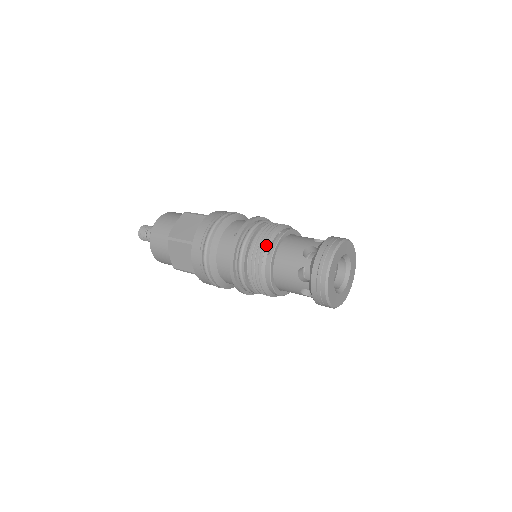
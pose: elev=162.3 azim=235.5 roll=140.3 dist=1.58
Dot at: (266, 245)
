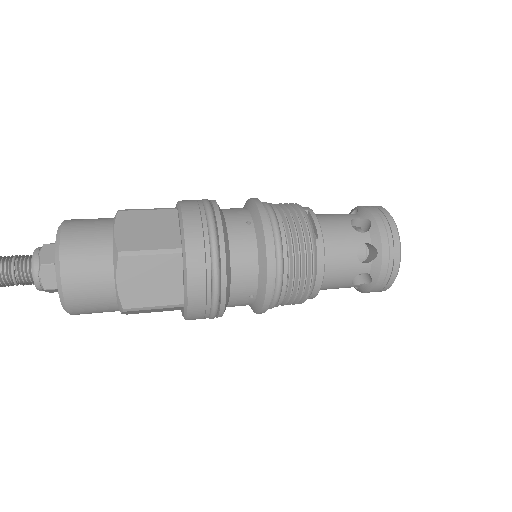
Dot at: (308, 226)
